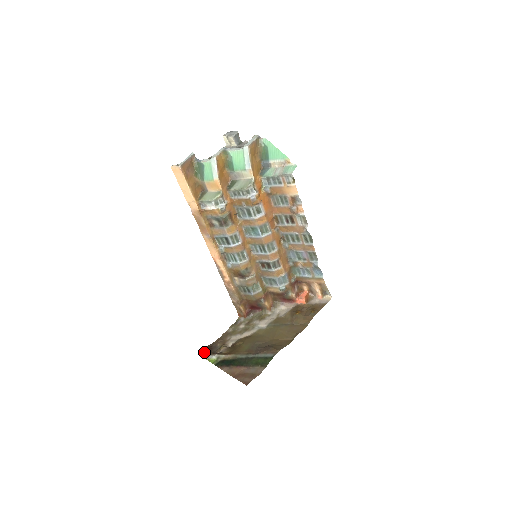
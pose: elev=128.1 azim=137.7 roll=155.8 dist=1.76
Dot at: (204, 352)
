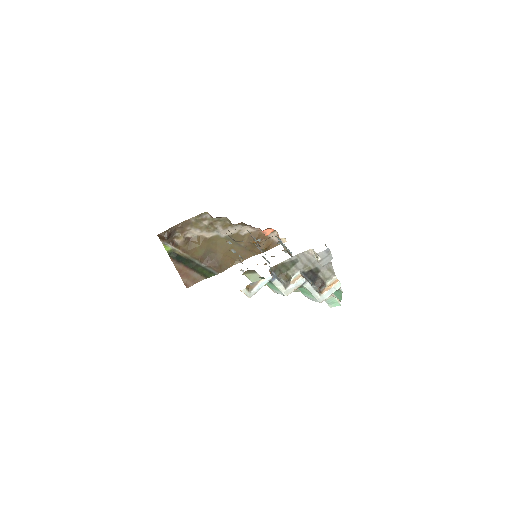
Dot at: (163, 238)
